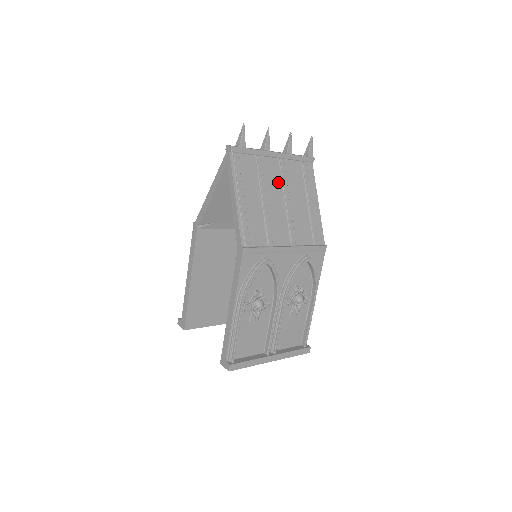
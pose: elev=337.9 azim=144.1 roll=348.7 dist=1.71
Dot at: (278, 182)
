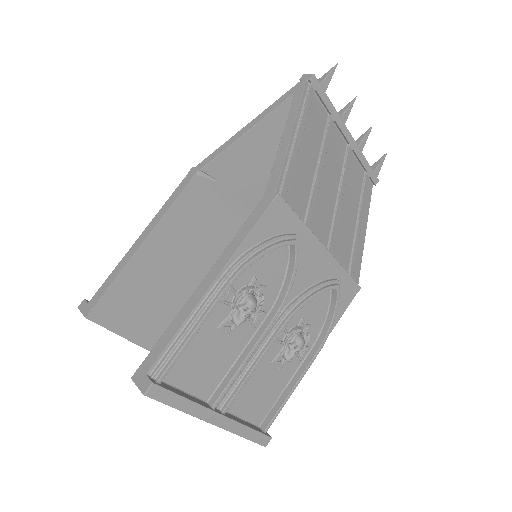
Dot at: (338, 166)
